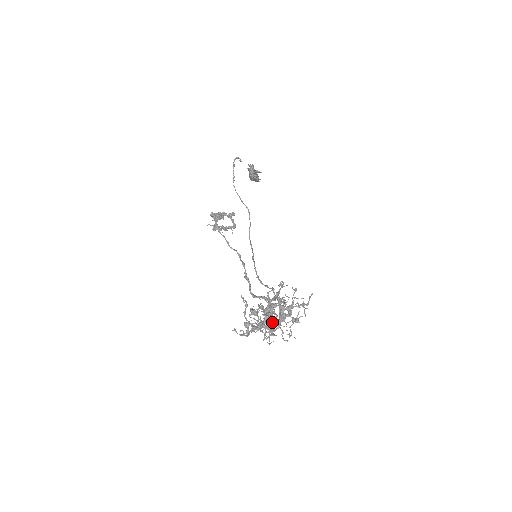
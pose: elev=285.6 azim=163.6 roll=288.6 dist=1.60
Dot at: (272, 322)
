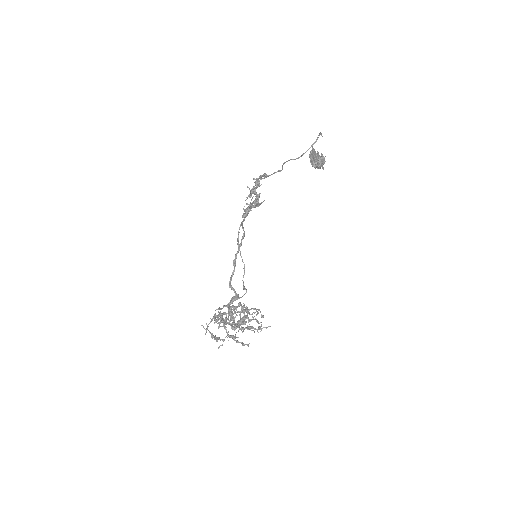
Dot at: (228, 311)
